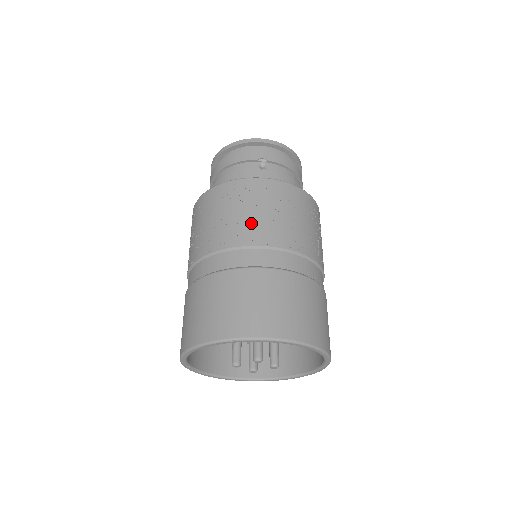
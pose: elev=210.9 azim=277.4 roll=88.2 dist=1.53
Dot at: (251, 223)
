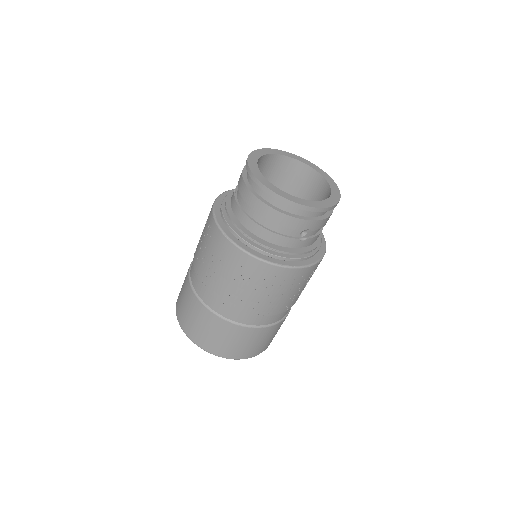
Dot at: (270, 302)
